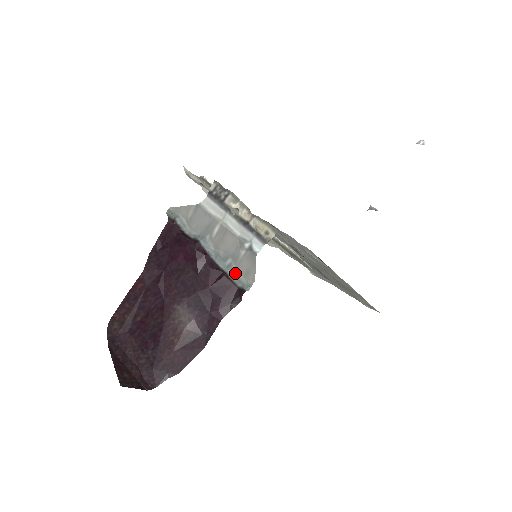
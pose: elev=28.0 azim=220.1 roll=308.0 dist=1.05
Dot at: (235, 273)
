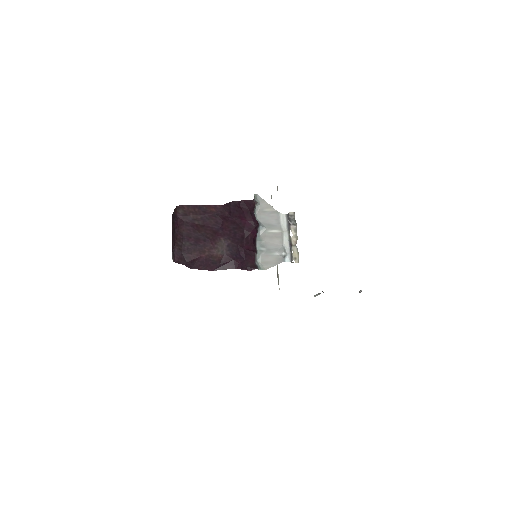
Dot at: (259, 256)
